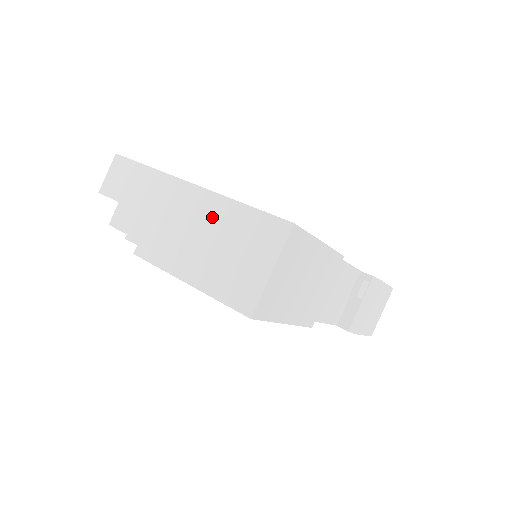
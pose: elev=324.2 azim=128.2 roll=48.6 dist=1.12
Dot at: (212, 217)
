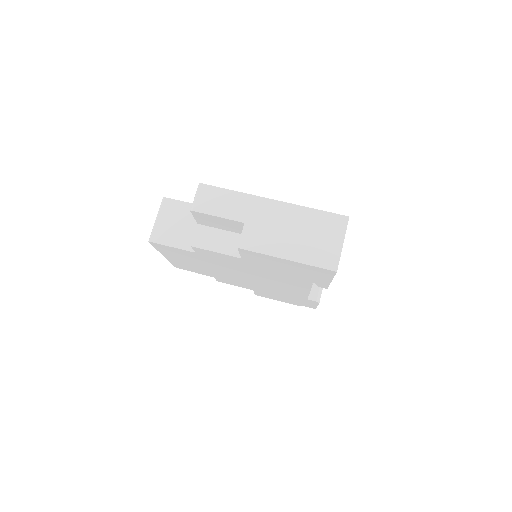
Dot at: (294, 218)
